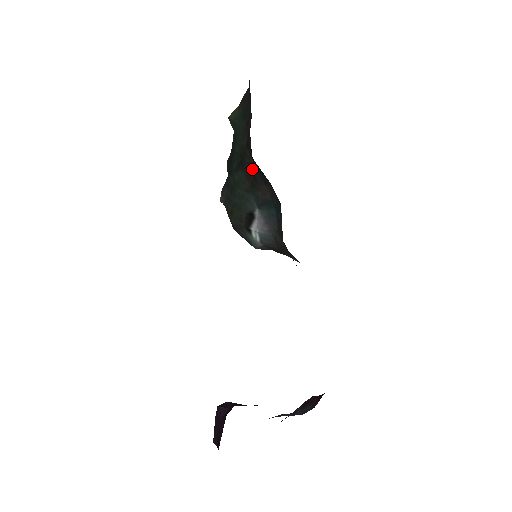
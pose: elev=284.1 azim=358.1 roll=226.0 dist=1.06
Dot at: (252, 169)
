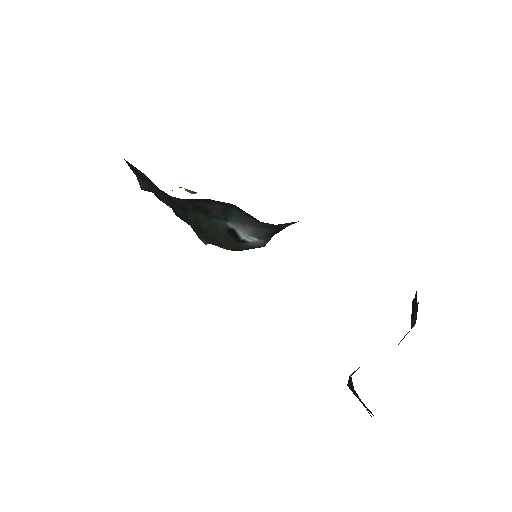
Dot at: (188, 204)
